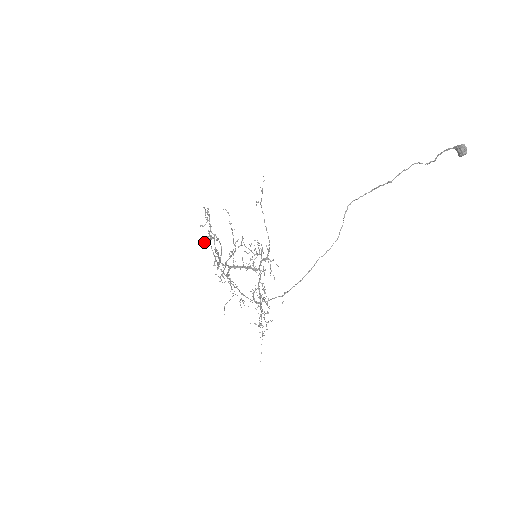
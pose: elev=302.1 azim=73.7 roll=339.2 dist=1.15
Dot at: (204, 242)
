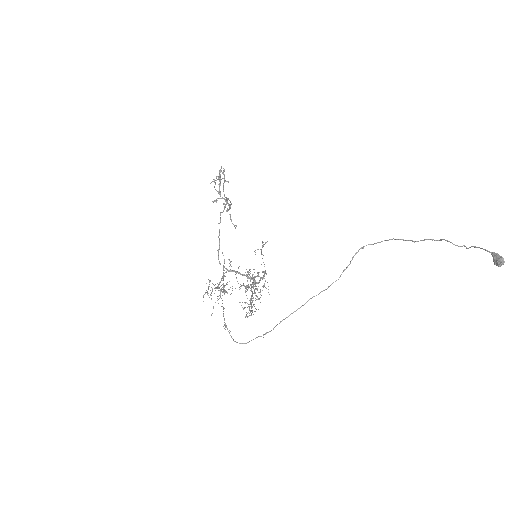
Dot at: occluded
